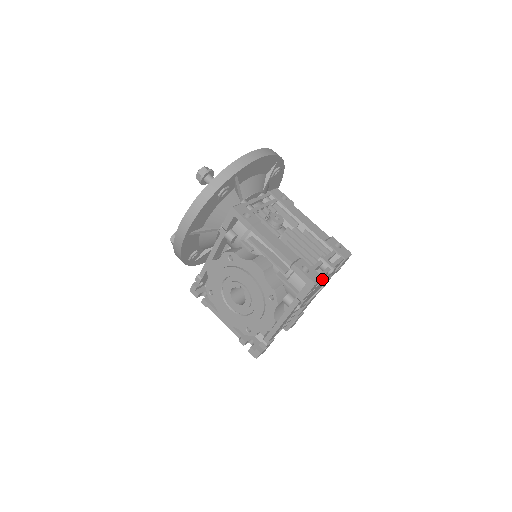
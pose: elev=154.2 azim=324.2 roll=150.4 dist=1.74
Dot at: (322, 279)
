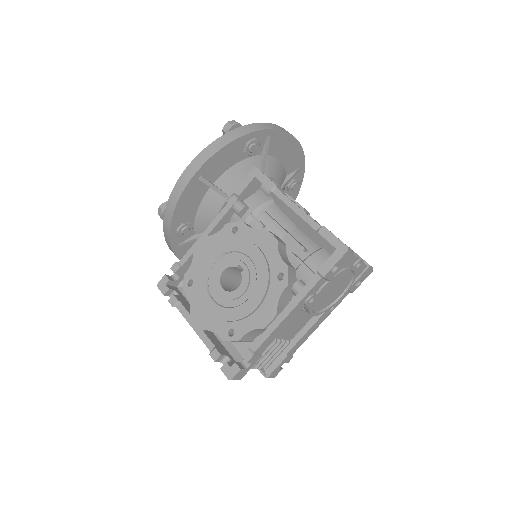
Dot at: (348, 266)
